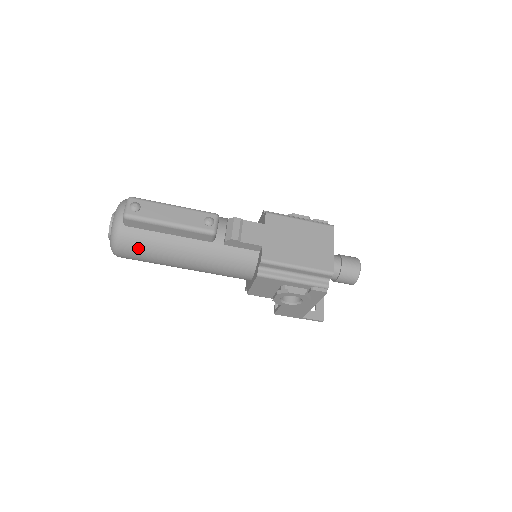
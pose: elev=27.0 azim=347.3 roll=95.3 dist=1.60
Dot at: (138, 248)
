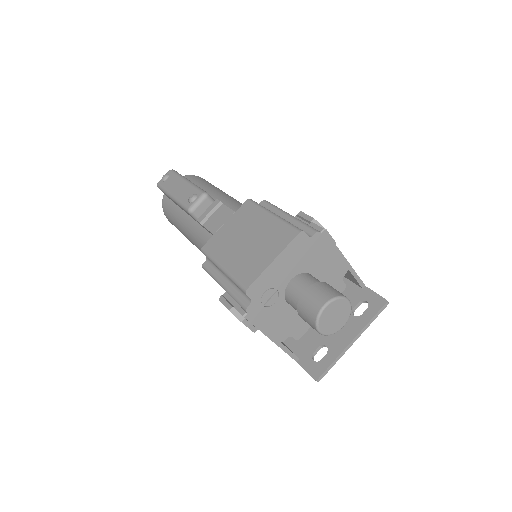
Dot at: (170, 217)
